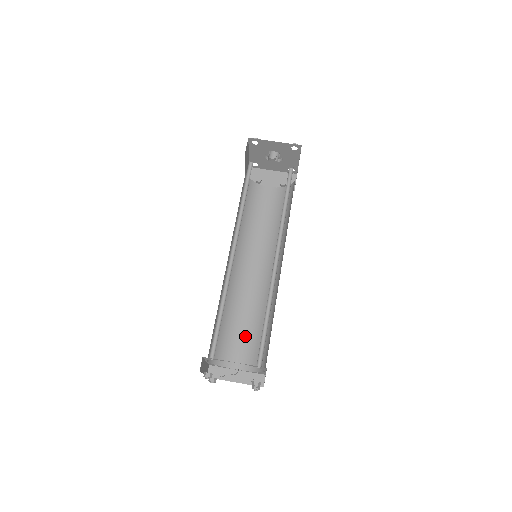
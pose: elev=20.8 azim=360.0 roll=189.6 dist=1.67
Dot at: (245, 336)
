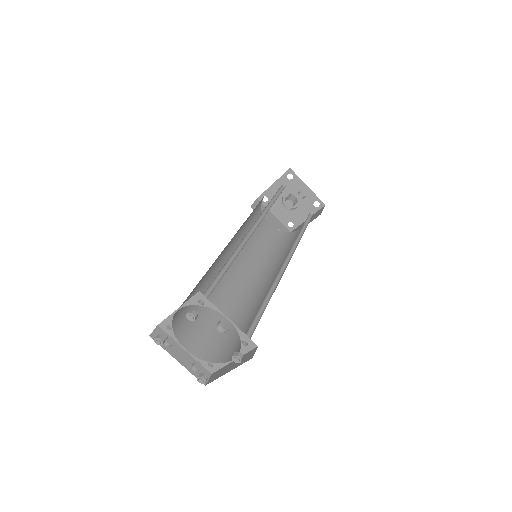
Dot at: (206, 322)
